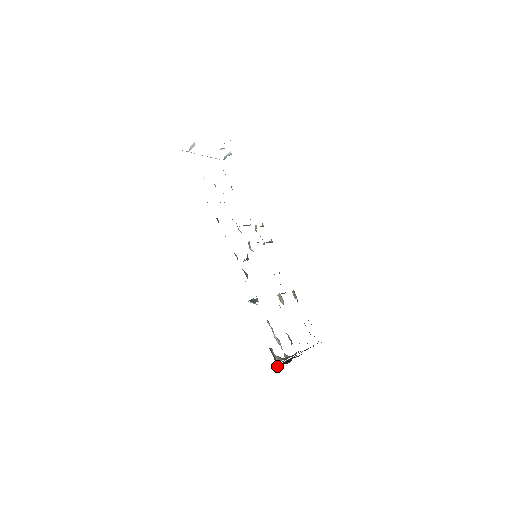
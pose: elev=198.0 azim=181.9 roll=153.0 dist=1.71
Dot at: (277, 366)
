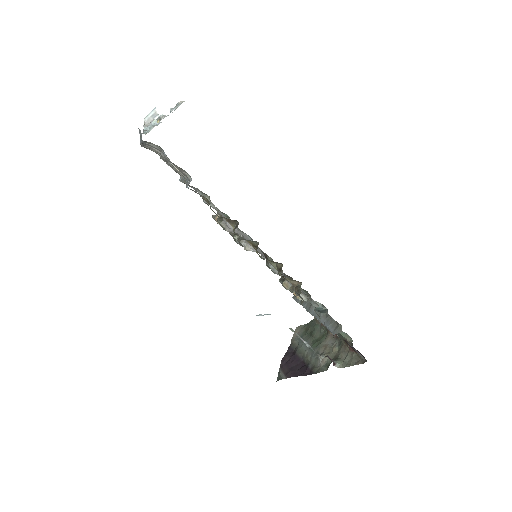
Dot at: (306, 373)
